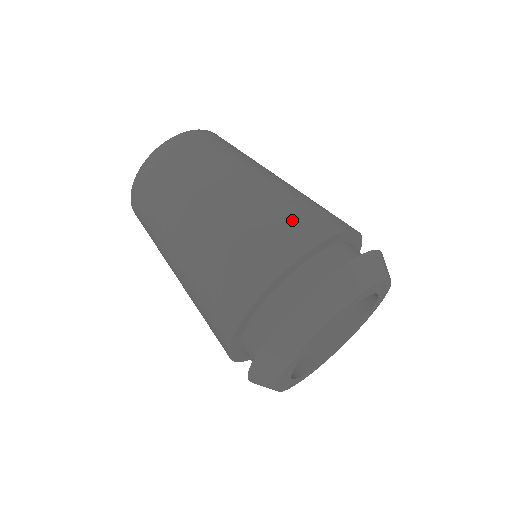
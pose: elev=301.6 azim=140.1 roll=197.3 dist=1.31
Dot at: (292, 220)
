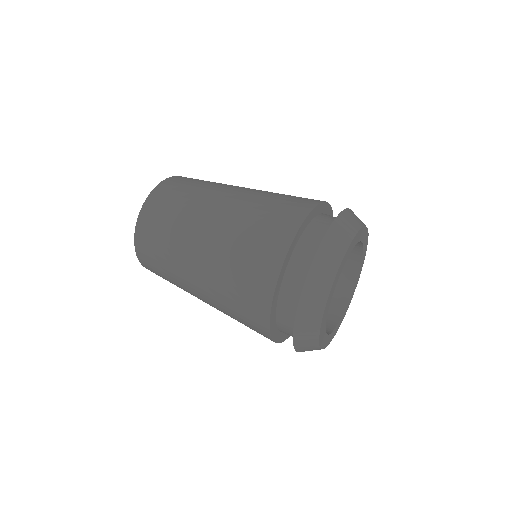
Dot at: (276, 212)
